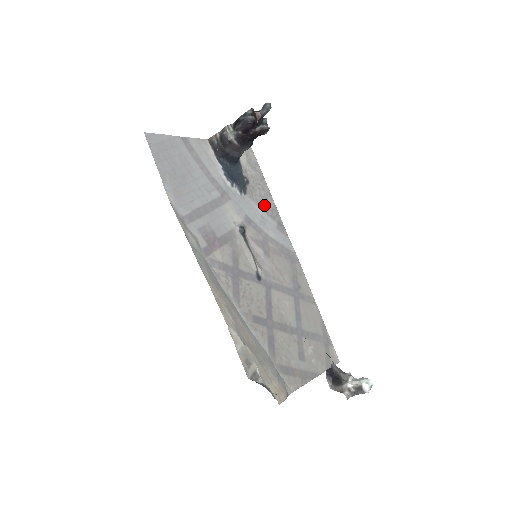
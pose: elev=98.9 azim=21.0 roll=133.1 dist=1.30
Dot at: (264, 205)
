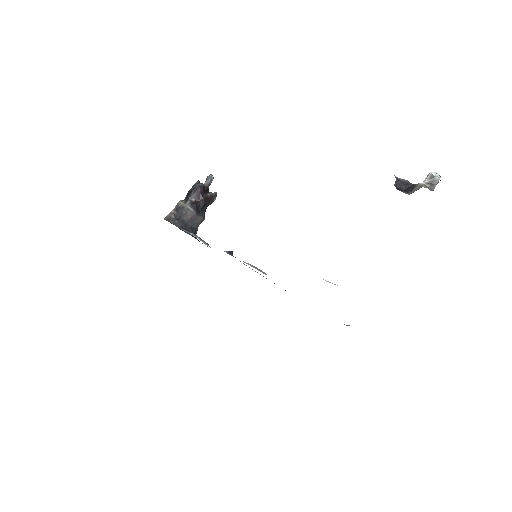
Dot at: occluded
